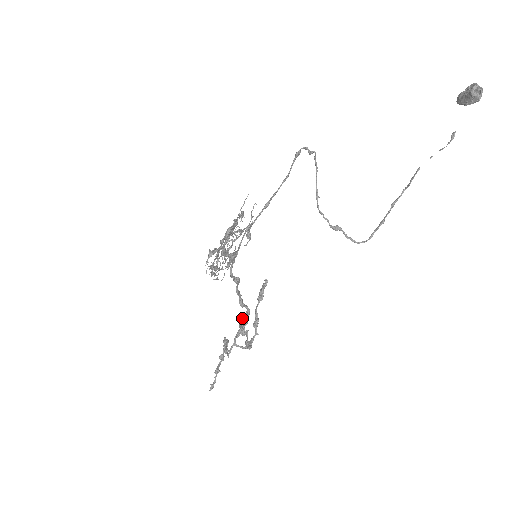
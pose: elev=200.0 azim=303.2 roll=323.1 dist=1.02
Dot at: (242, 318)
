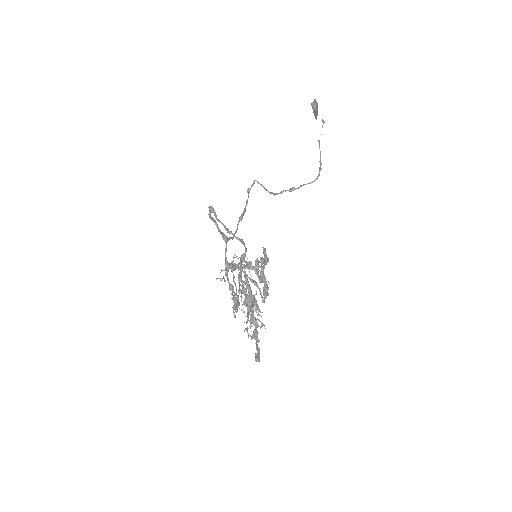
Dot at: occluded
